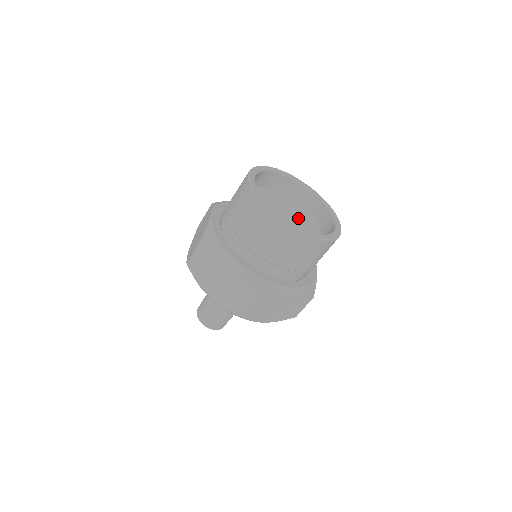
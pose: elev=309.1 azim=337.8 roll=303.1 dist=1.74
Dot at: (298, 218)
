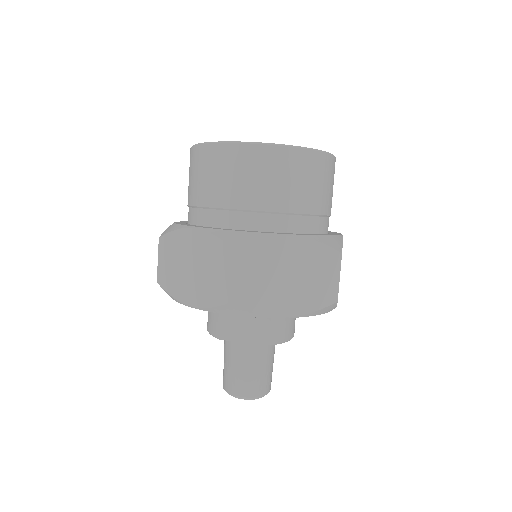
Dot at: occluded
